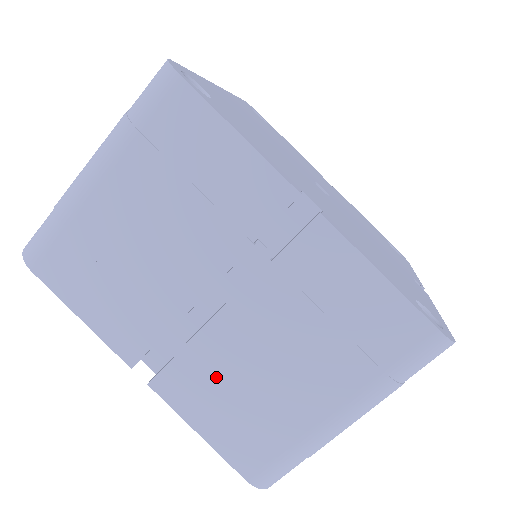
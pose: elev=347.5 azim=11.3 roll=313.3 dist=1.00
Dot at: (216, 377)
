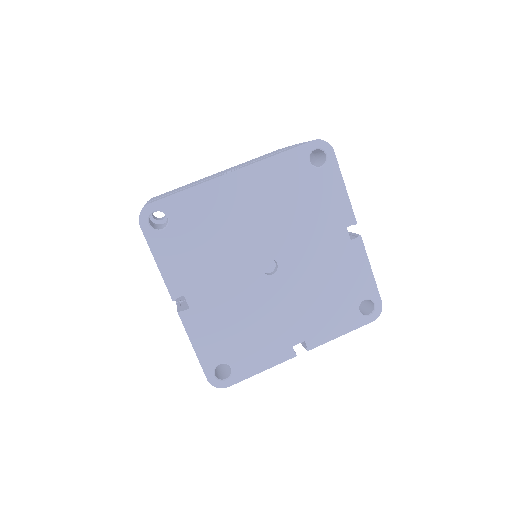
Dot at: occluded
